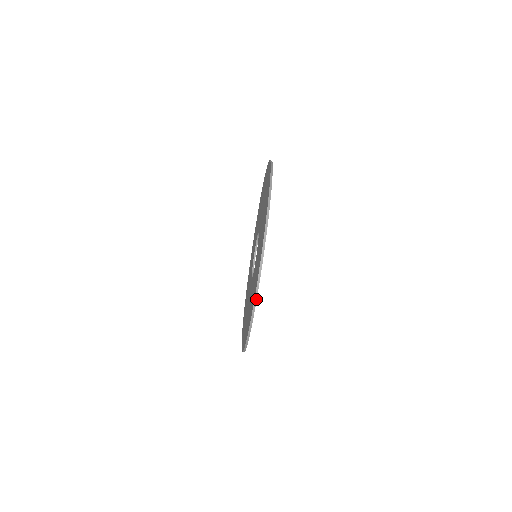
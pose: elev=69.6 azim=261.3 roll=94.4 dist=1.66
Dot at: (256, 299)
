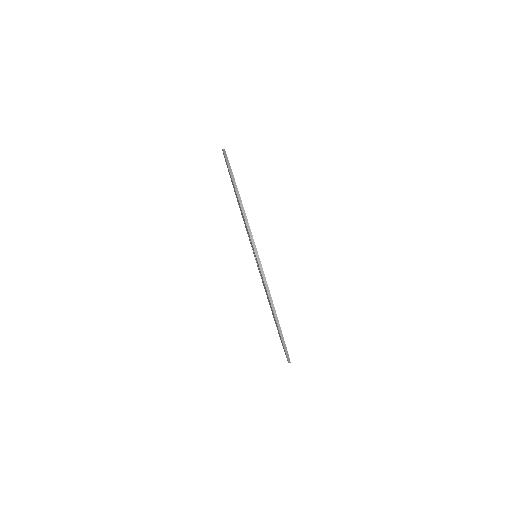
Dot at: (287, 354)
